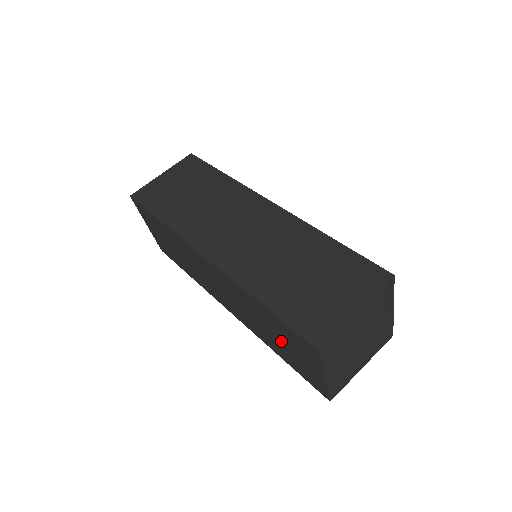
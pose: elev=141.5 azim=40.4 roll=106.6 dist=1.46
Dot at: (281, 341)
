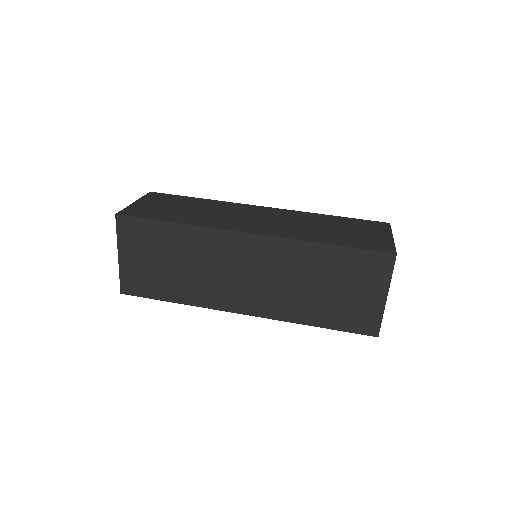
Dot at: (335, 289)
